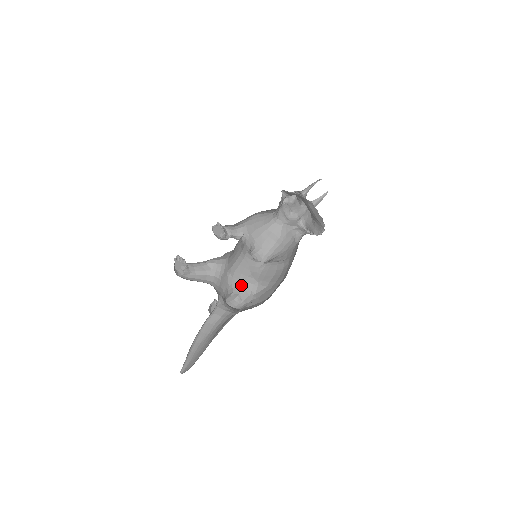
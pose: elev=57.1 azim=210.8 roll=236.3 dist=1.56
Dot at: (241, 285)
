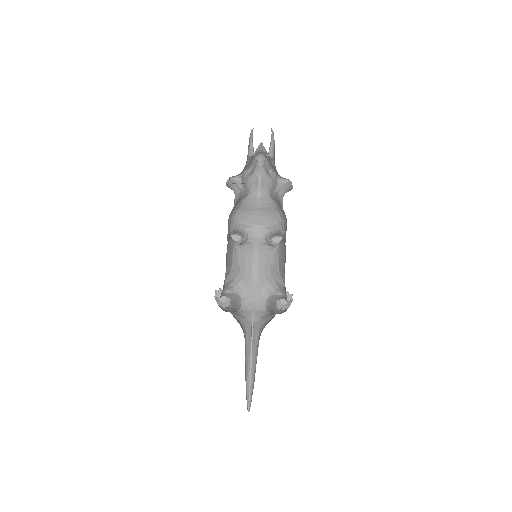
Dot at: (271, 283)
